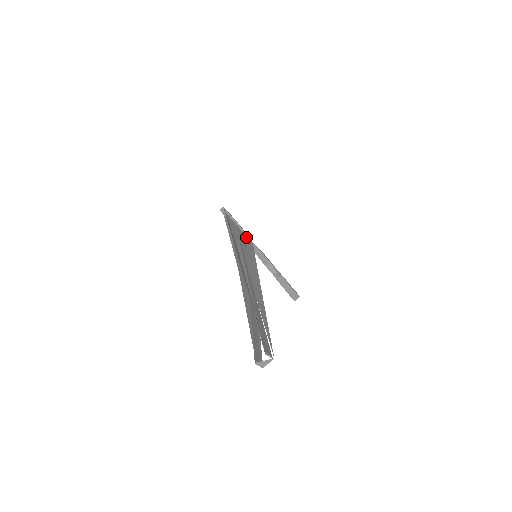
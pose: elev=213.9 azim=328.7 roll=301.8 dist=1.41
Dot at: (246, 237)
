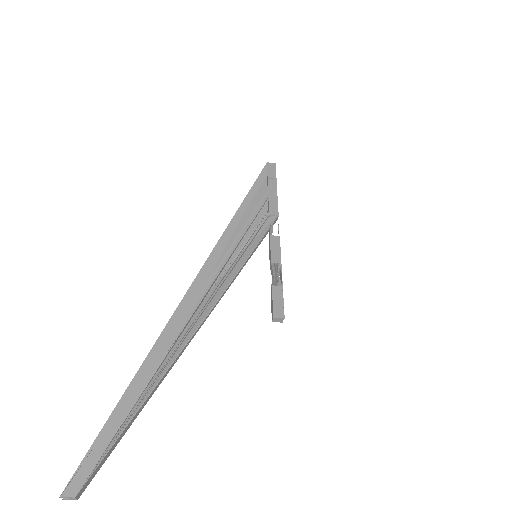
Dot at: (267, 217)
